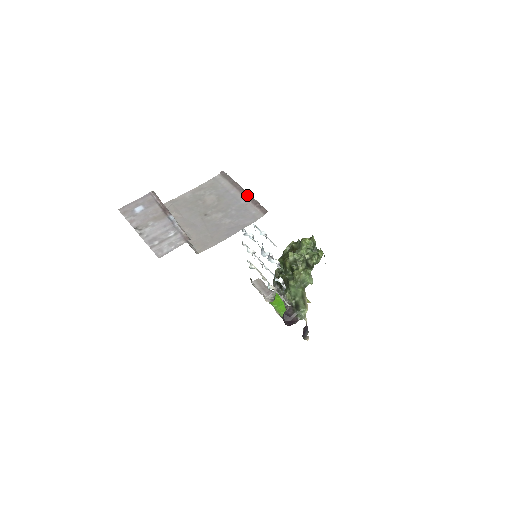
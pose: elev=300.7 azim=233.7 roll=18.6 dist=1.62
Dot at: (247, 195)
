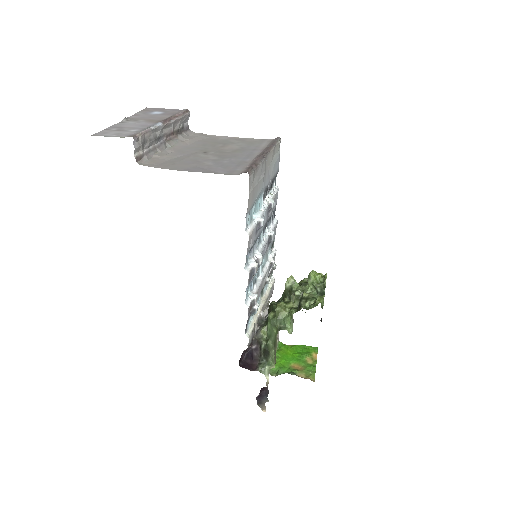
Dot at: (259, 156)
